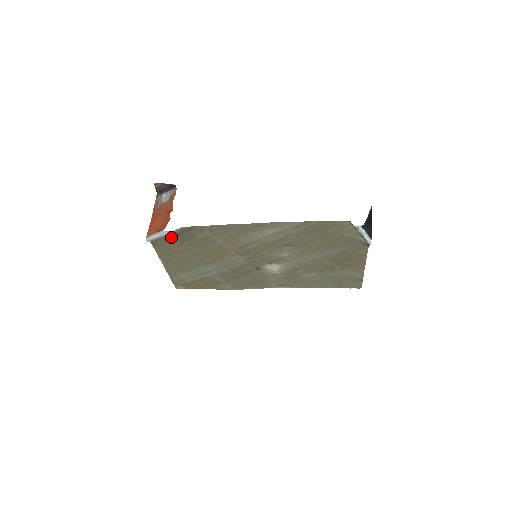
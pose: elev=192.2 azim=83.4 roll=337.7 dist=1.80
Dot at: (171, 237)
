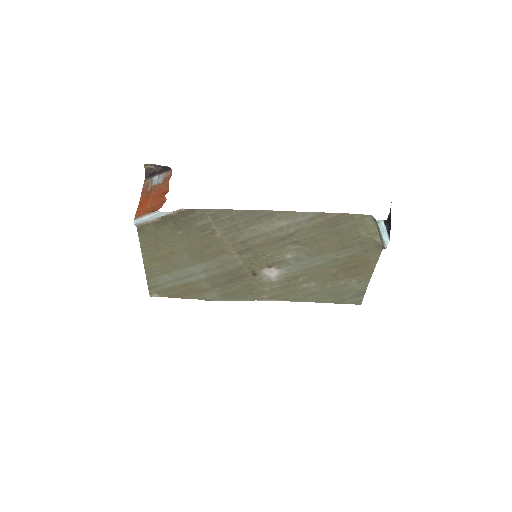
Dot at: (164, 222)
